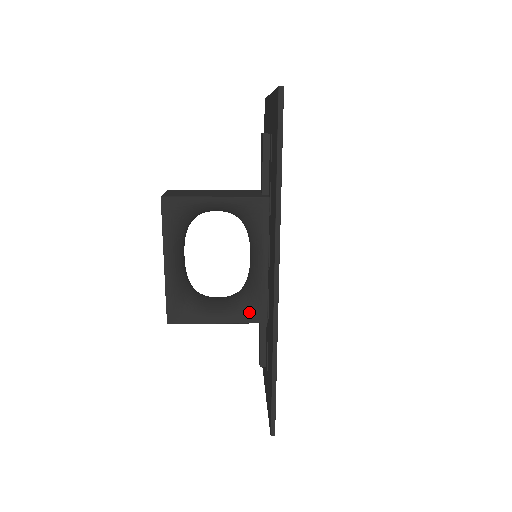
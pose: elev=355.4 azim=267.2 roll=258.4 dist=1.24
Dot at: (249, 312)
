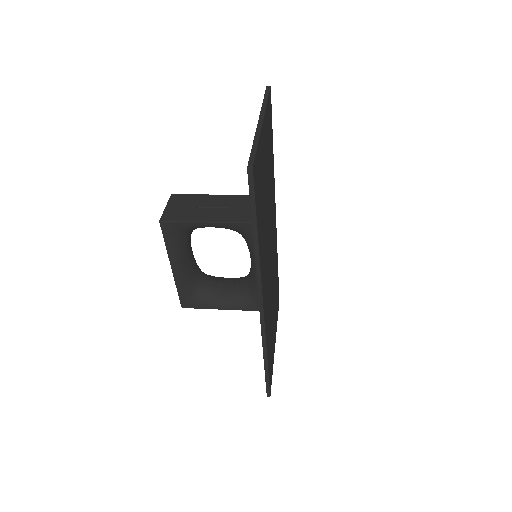
Dot at: (250, 303)
